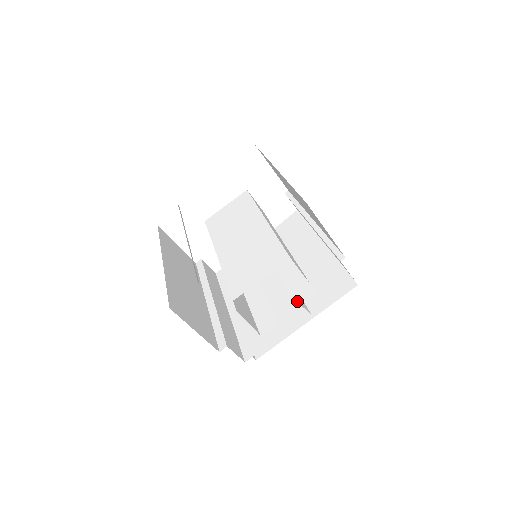
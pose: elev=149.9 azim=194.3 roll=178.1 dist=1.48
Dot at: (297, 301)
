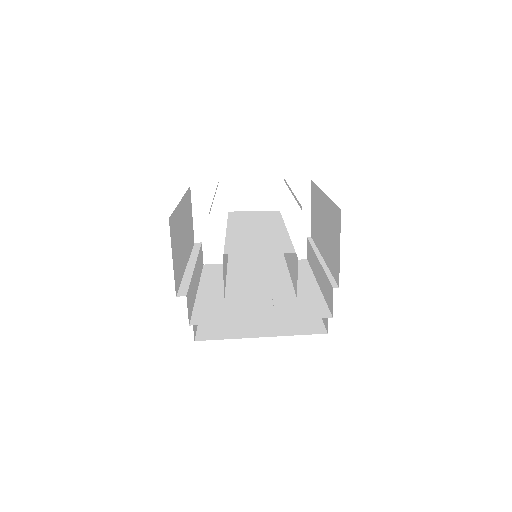
Dot at: (275, 295)
